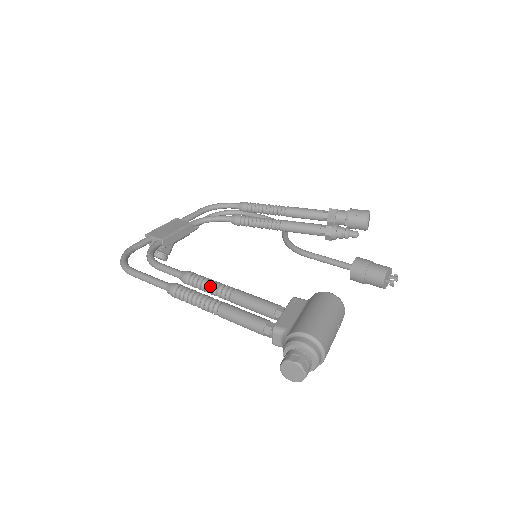
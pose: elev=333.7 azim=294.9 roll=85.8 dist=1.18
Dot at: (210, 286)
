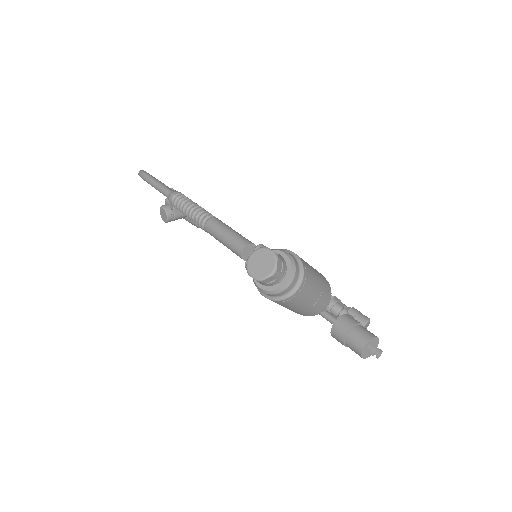
Dot at: occluded
